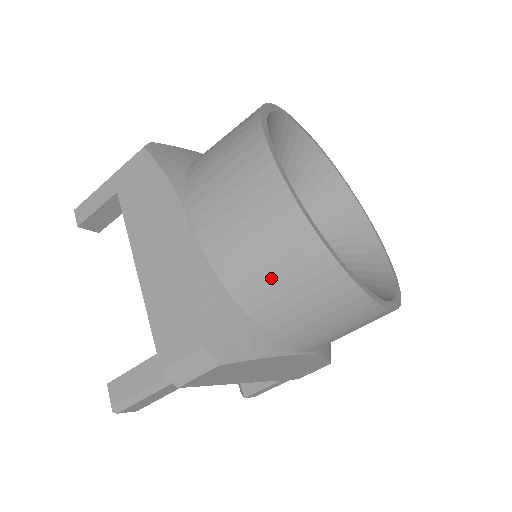
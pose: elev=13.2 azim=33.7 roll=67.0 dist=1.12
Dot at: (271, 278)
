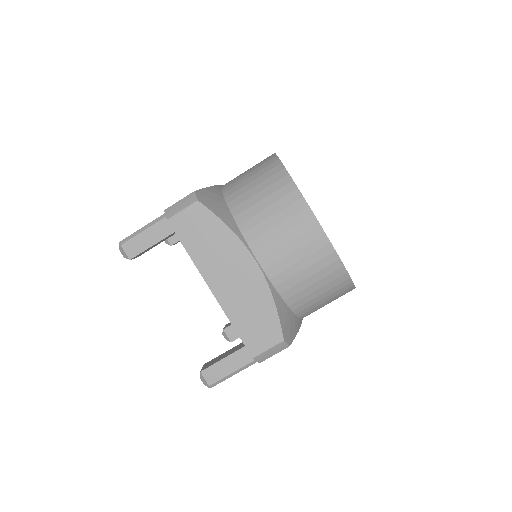
Dot at: (313, 290)
